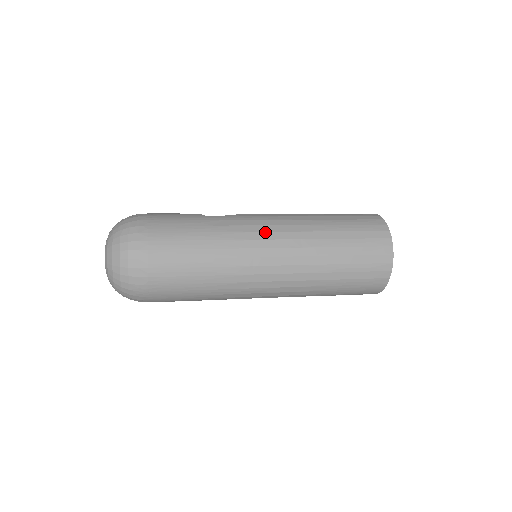
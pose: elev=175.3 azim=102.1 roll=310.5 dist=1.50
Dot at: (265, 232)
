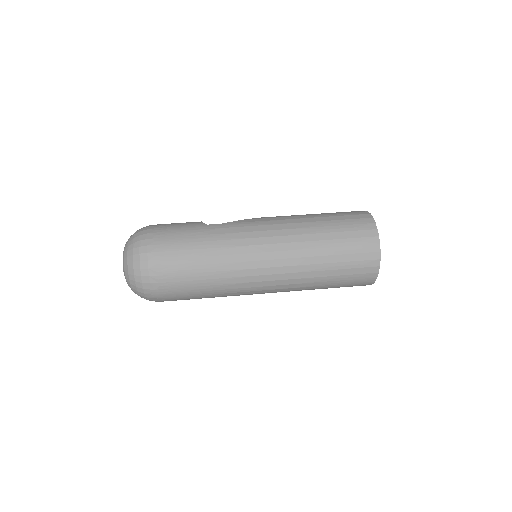
Dot at: (259, 238)
